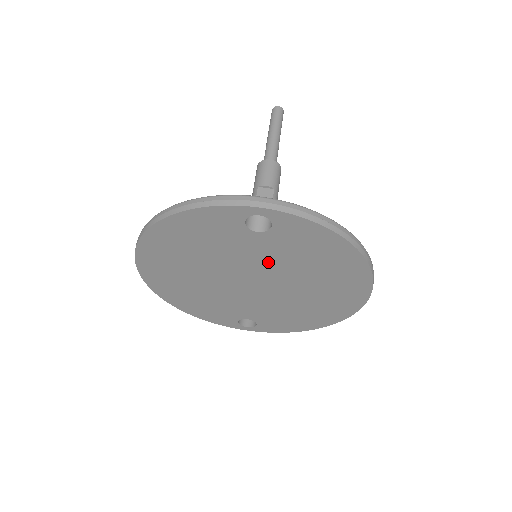
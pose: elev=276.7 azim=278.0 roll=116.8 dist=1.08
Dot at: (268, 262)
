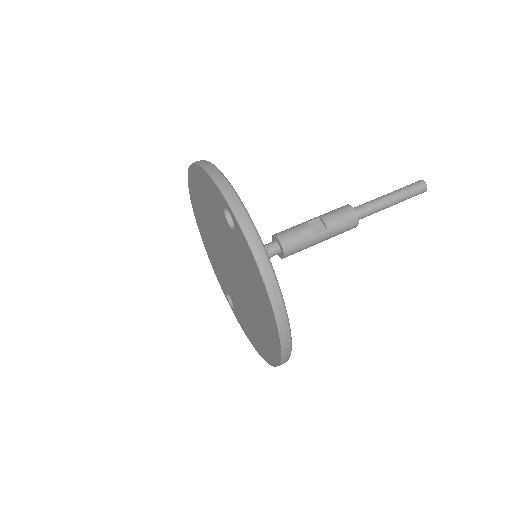
Dot at: (235, 258)
